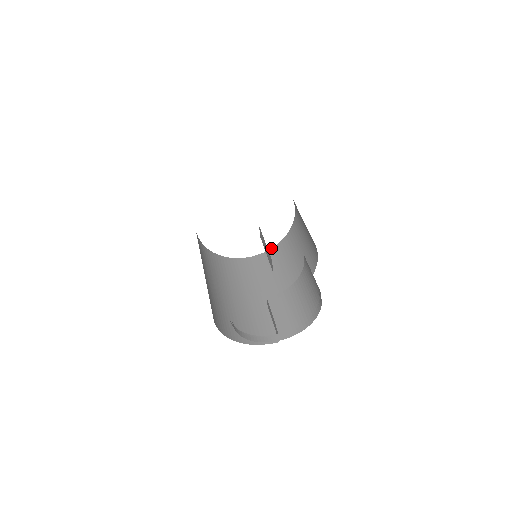
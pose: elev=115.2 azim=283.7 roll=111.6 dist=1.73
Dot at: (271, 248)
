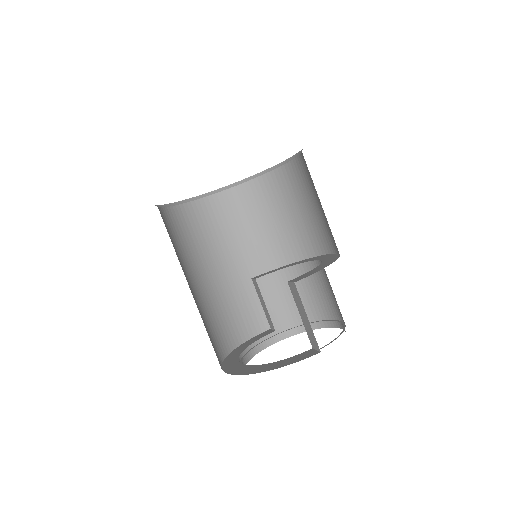
Dot at: (246, 182)
